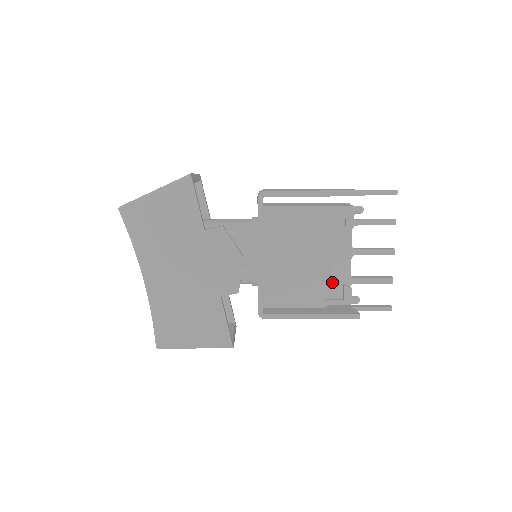
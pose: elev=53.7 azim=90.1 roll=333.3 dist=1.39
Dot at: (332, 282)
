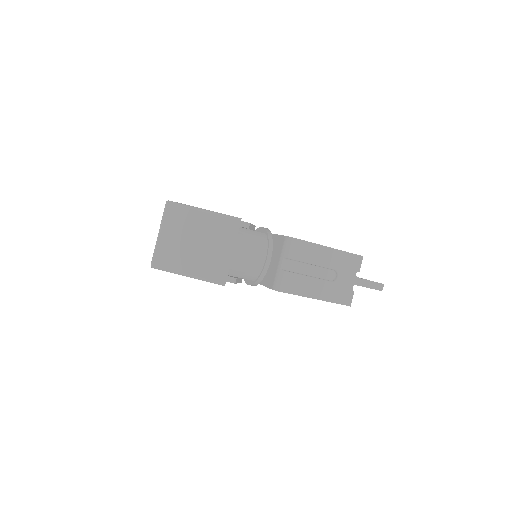
Dot at: occluded
